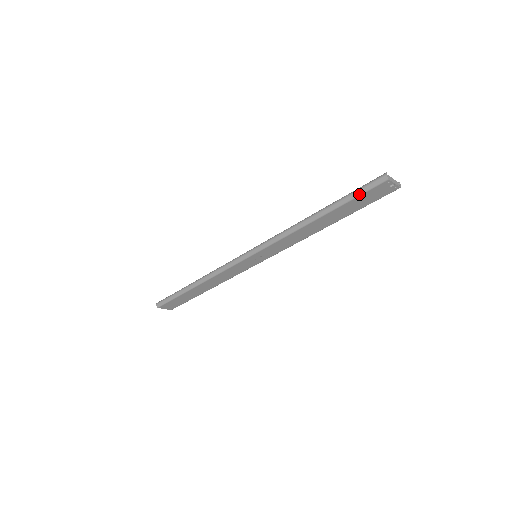
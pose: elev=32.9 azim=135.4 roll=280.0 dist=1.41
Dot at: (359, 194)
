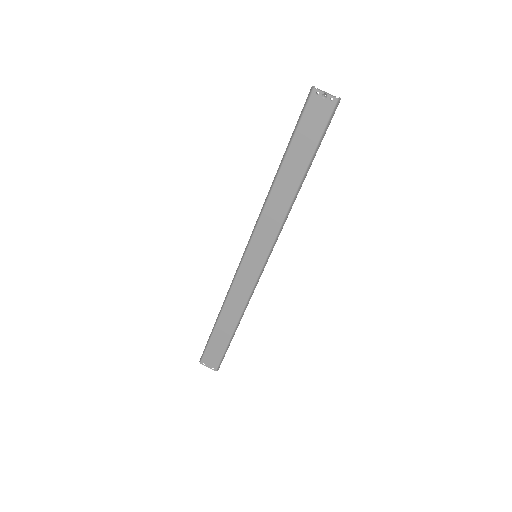
Dot at: (299, 121)
